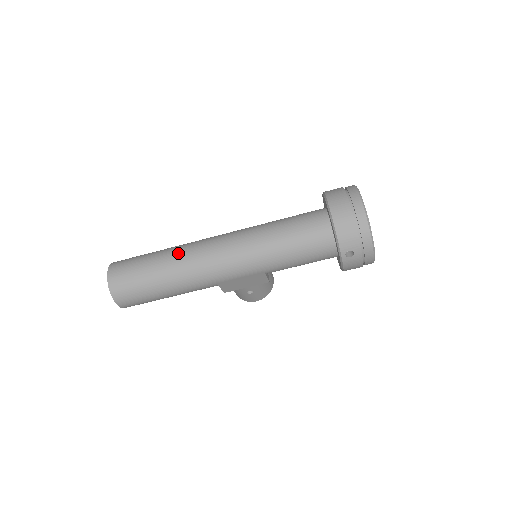
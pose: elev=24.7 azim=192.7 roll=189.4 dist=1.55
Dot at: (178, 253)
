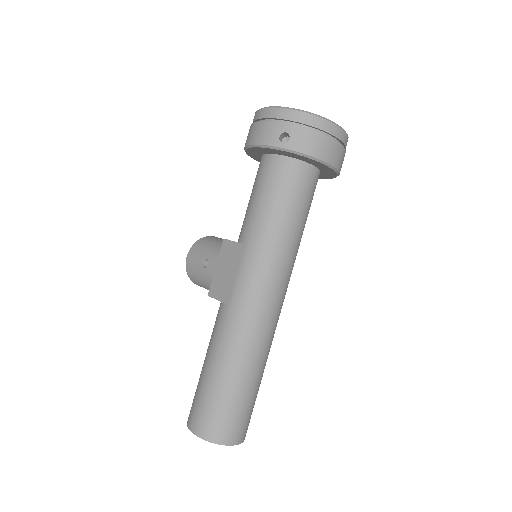
Dot at: (254, 352)
